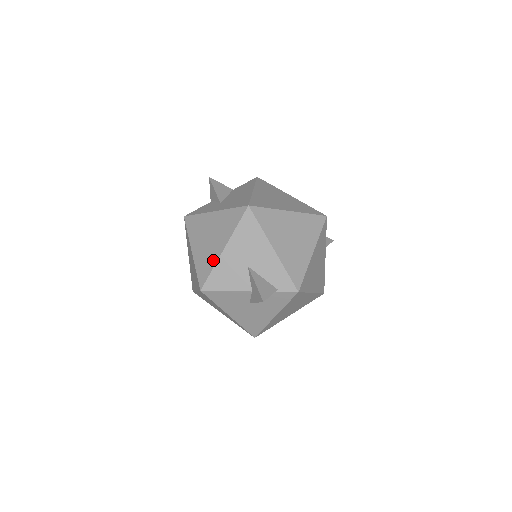
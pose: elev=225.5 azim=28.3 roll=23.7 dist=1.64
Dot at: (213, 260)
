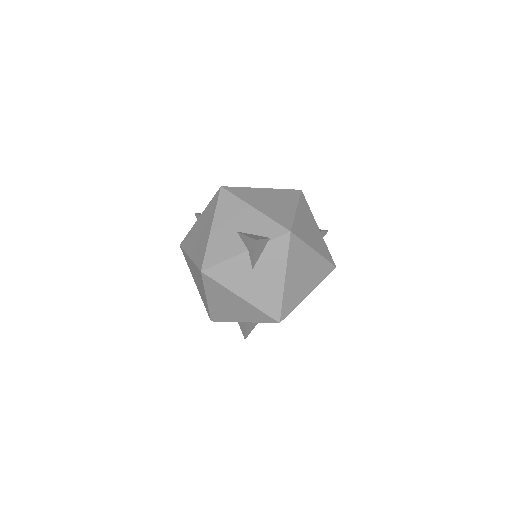
Dot at: (205, 242)
